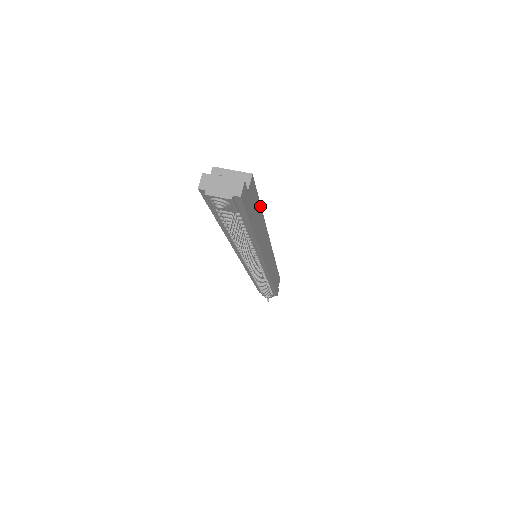
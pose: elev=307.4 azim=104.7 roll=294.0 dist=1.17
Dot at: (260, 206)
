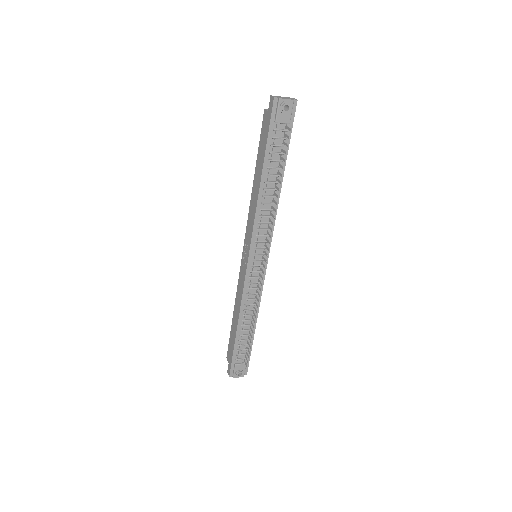
Dot at: occluded
